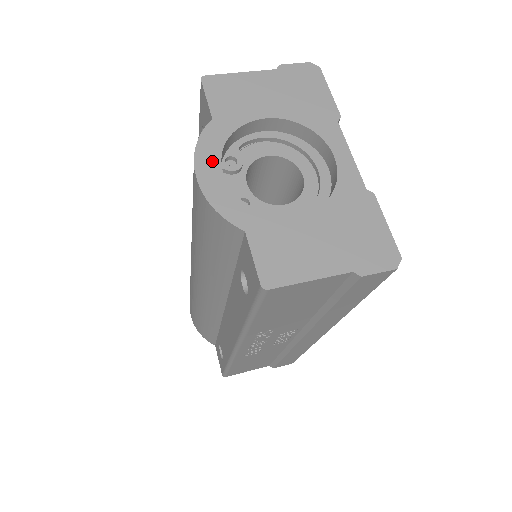
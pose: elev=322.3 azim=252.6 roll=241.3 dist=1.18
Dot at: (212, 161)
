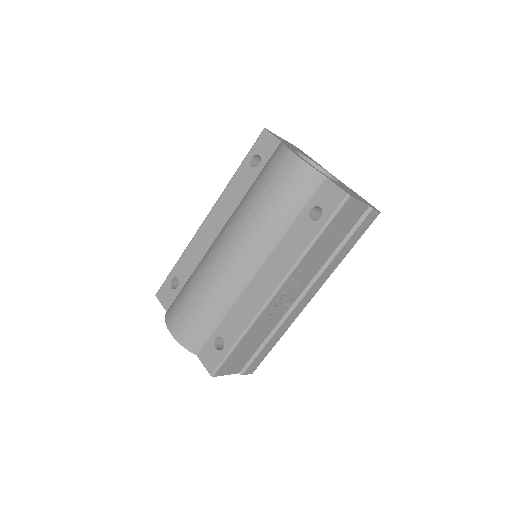
Dot at: (295, 152)
